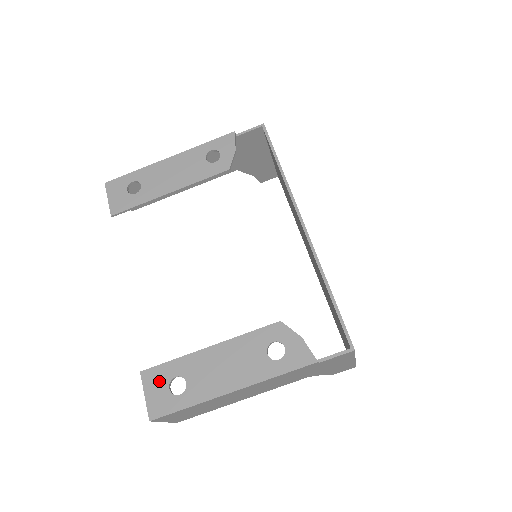
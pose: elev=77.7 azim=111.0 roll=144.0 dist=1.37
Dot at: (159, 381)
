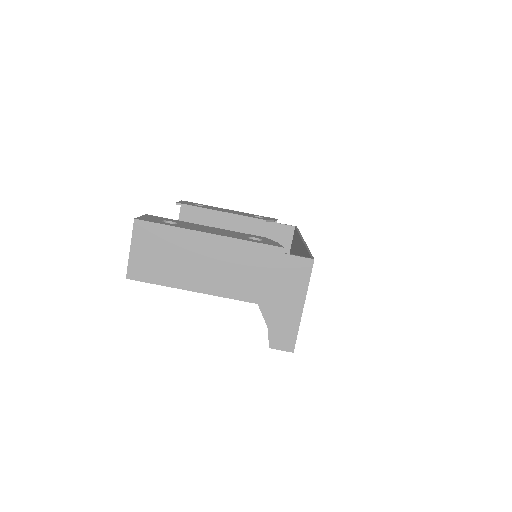
Dot at: (157, 218)
